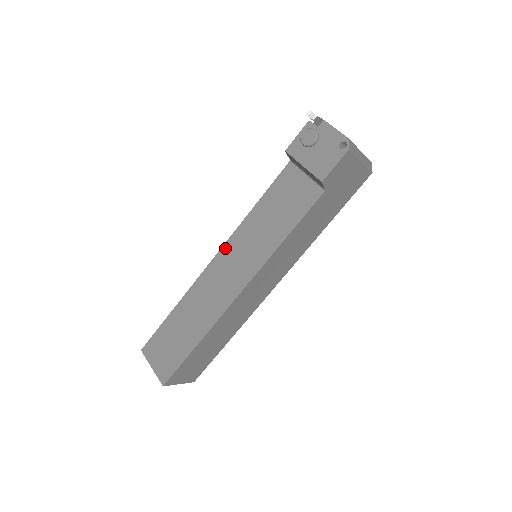
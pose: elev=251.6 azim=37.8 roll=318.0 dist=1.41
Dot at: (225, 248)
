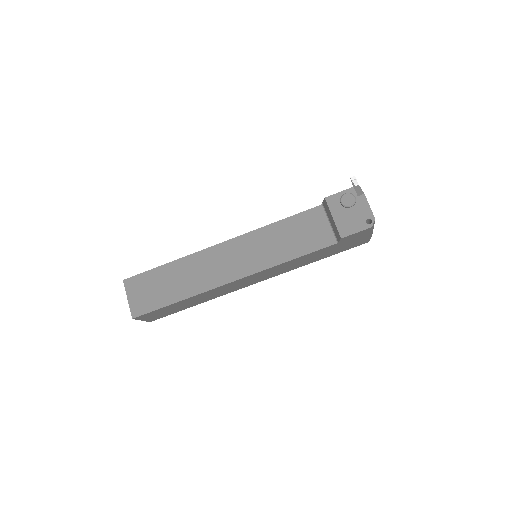
Dot at: (238, 239)
